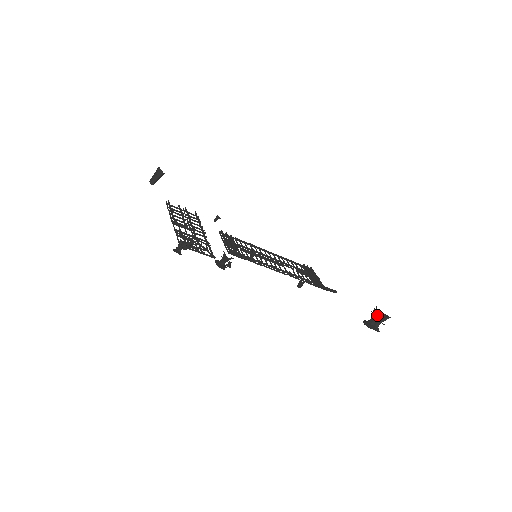
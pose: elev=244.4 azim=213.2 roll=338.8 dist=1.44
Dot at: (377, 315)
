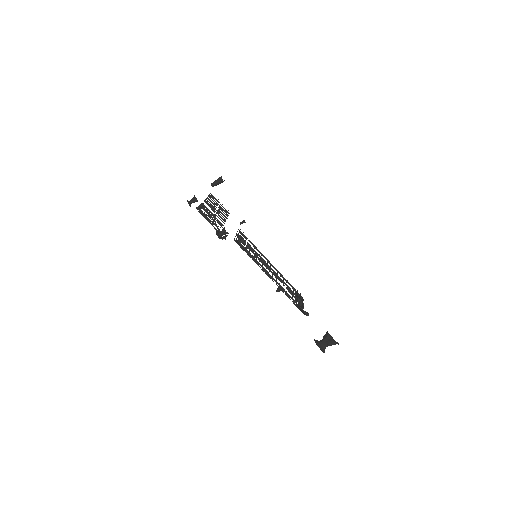
Dot at: (327, 337)
